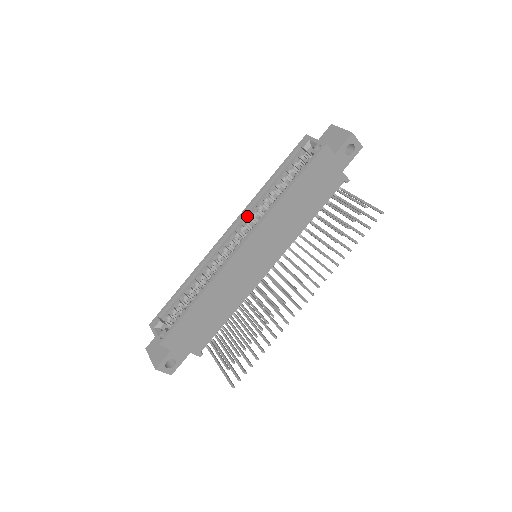
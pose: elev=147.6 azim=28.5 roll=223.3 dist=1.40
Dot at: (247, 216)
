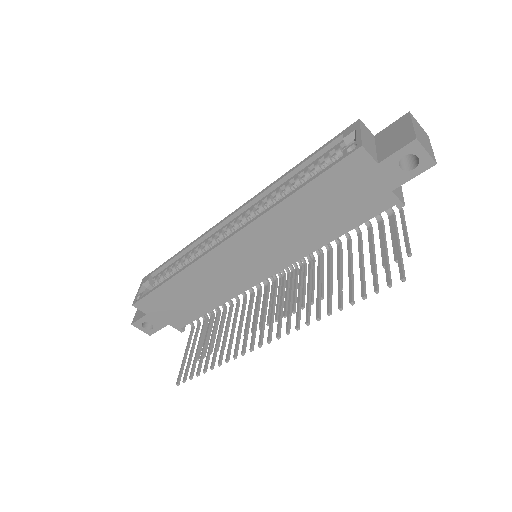
Dot at: (255, 205)
